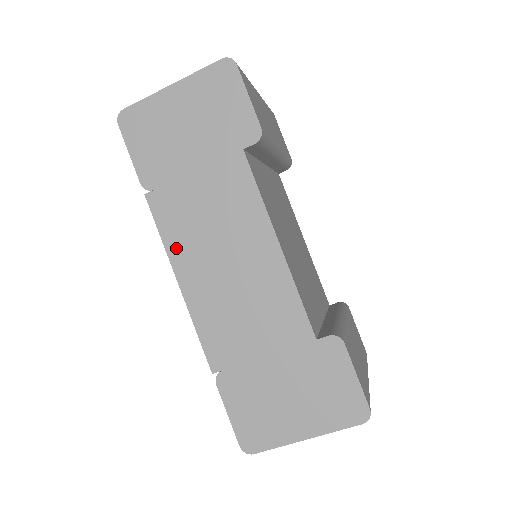
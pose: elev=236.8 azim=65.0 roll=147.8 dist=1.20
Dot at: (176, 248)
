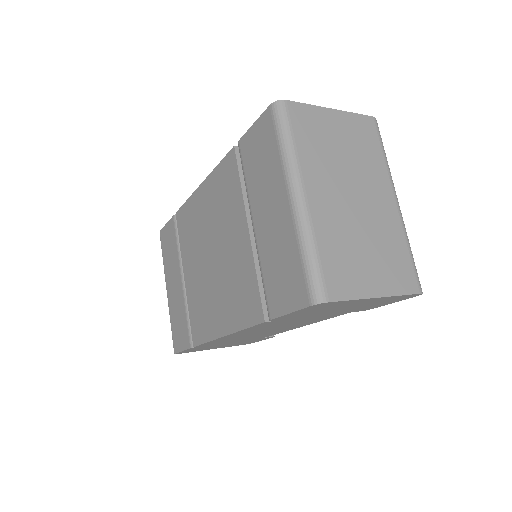
Dot at: (246, 331)
